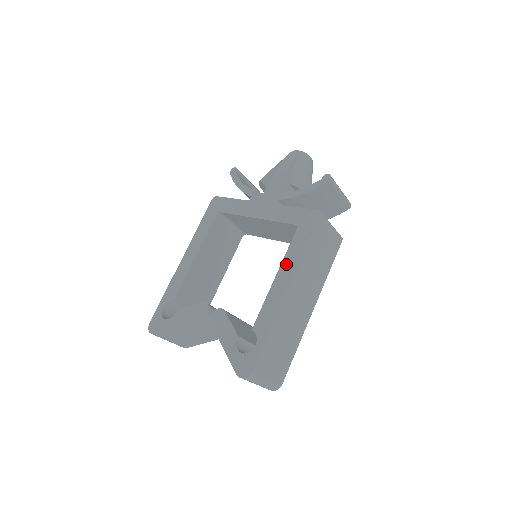
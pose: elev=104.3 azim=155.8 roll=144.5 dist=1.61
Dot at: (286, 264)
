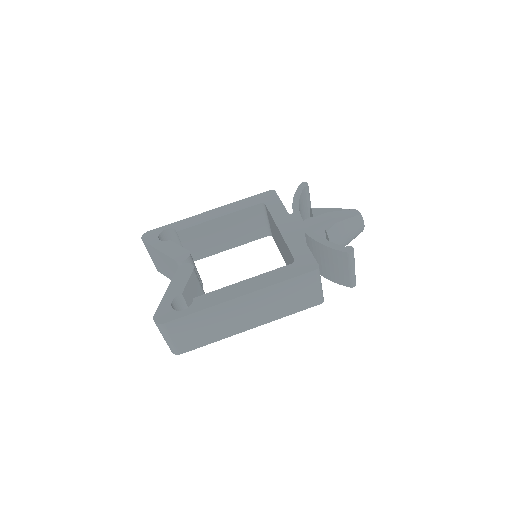
Dot at: (259, 279)
